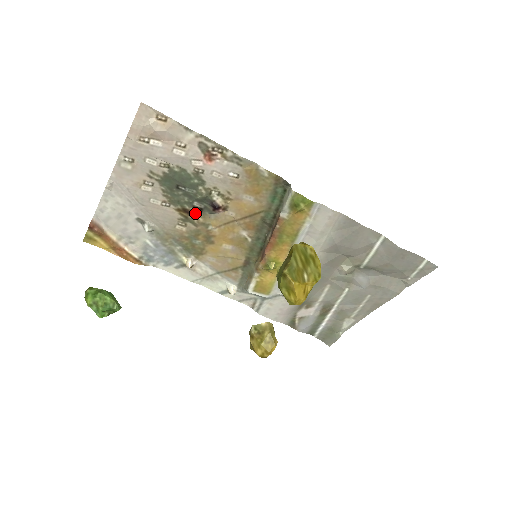
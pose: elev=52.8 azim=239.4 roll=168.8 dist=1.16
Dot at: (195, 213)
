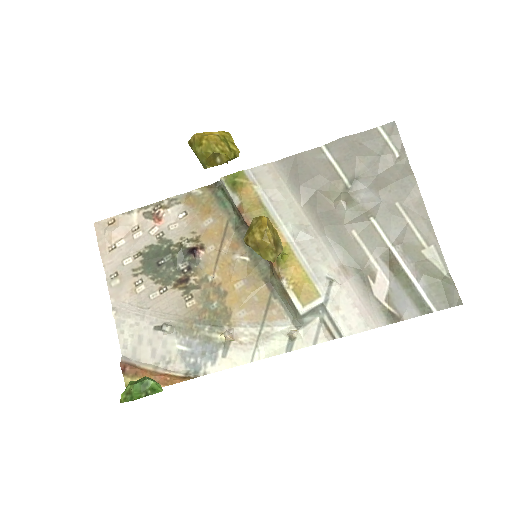
Dot at: (188, 276)
